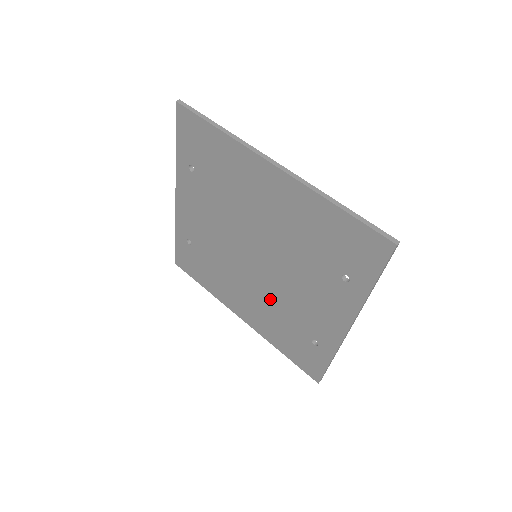
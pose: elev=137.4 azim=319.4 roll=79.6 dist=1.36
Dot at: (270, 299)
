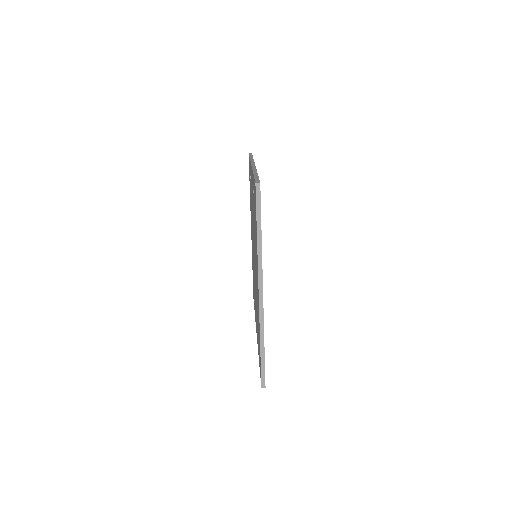
Dot at: occluded
